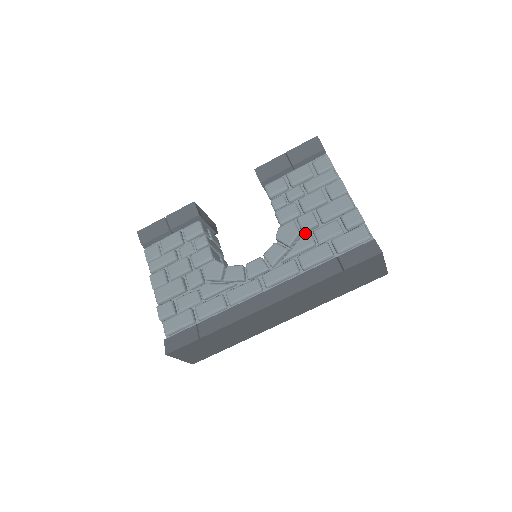
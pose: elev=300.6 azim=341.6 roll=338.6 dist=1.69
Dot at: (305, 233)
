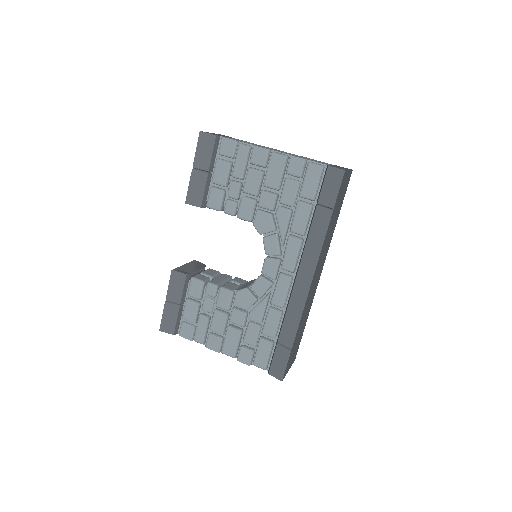
Dot at: (275, 209)
